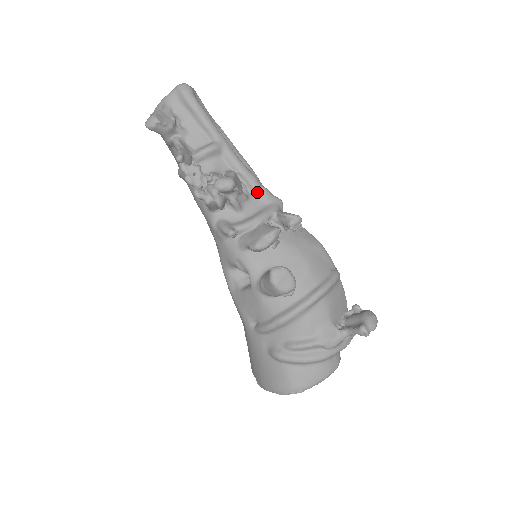
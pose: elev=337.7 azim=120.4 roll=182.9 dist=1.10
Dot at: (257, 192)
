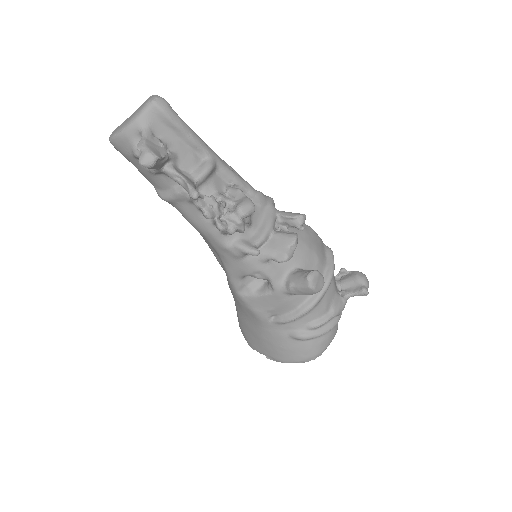
Dot at: (256, 199)
